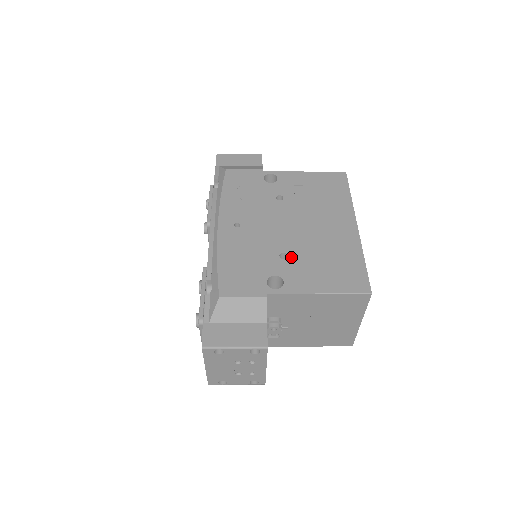
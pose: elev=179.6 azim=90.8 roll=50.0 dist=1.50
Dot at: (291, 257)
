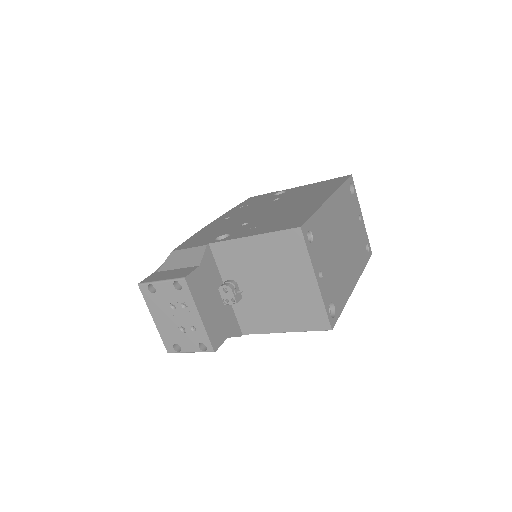
Dot at: (250, 223)
